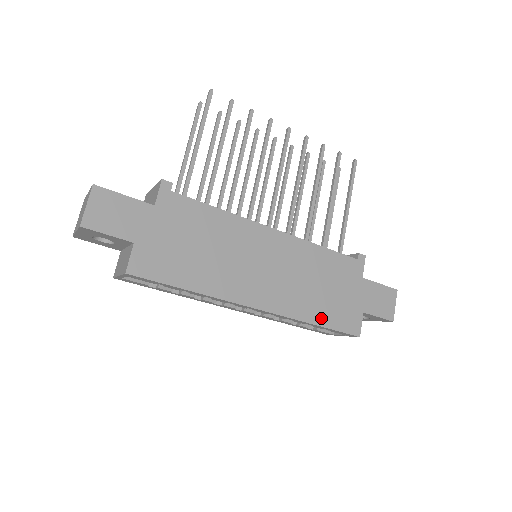
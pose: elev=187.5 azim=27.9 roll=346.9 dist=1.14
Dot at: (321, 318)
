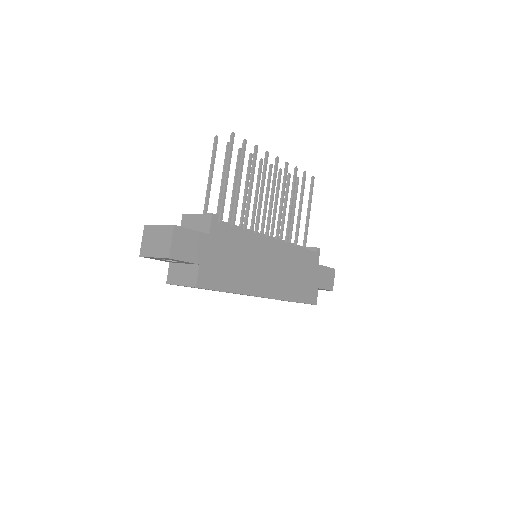
Dot at: (297, 297)
